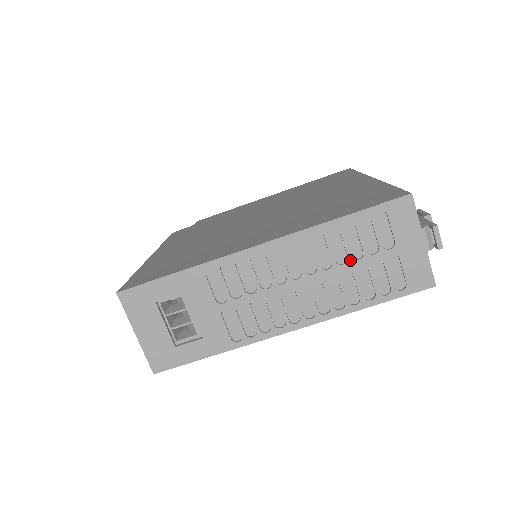
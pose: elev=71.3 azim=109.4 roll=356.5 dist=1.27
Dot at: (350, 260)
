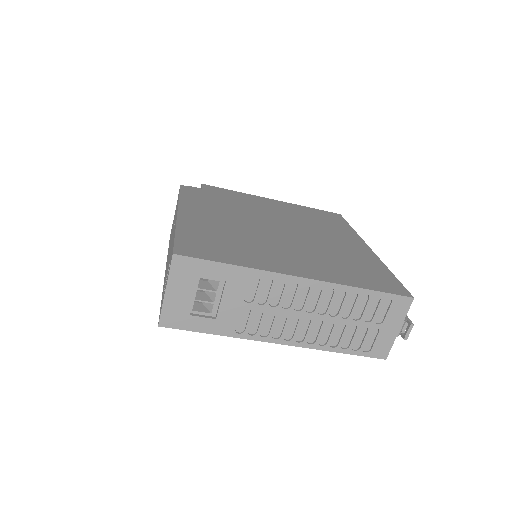
Dot at: (350, 318)
